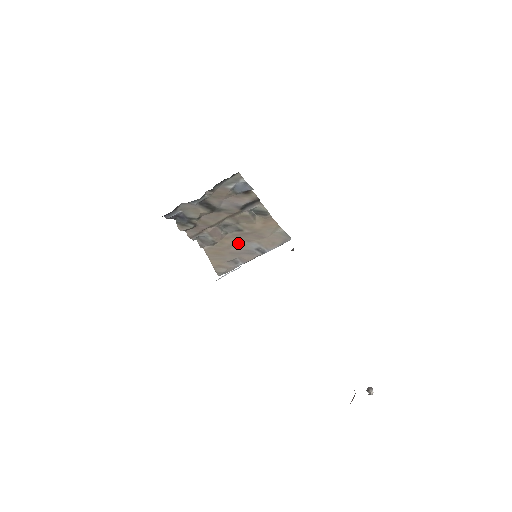
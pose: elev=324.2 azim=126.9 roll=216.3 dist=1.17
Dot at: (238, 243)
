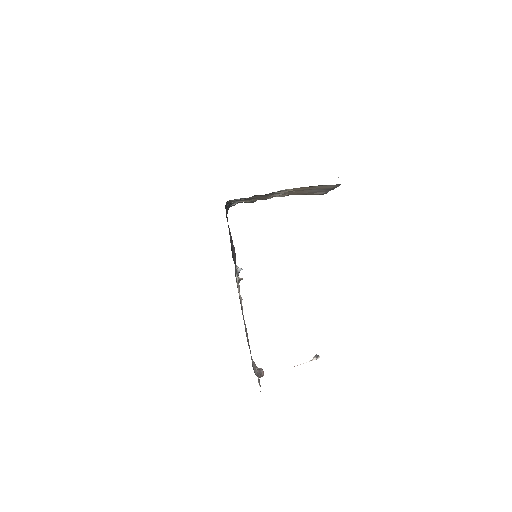
Dot at: (303, 191)
